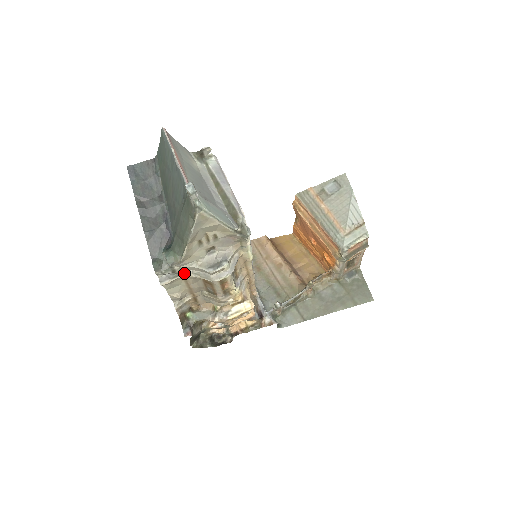
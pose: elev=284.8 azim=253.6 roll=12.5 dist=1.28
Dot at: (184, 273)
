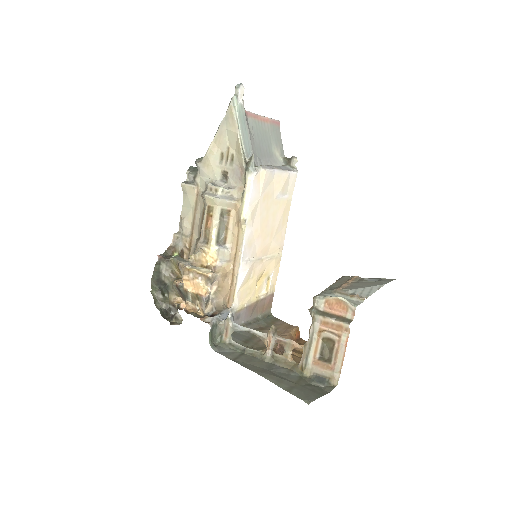
Dot at: (200, 191)
